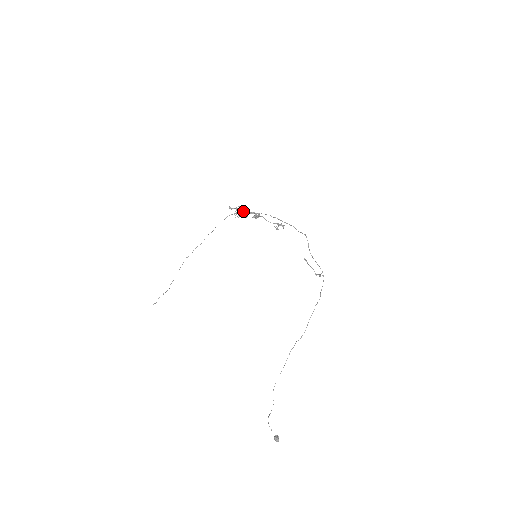
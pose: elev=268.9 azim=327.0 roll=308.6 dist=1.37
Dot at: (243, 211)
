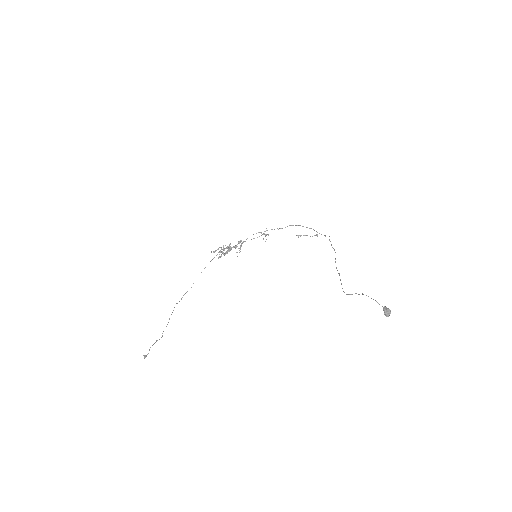
Dot at: (224, 253)
